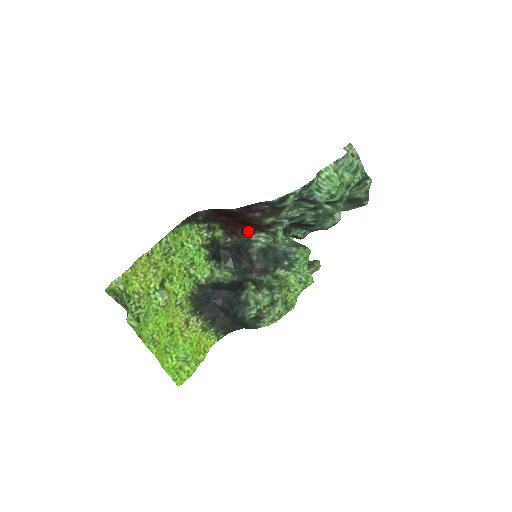
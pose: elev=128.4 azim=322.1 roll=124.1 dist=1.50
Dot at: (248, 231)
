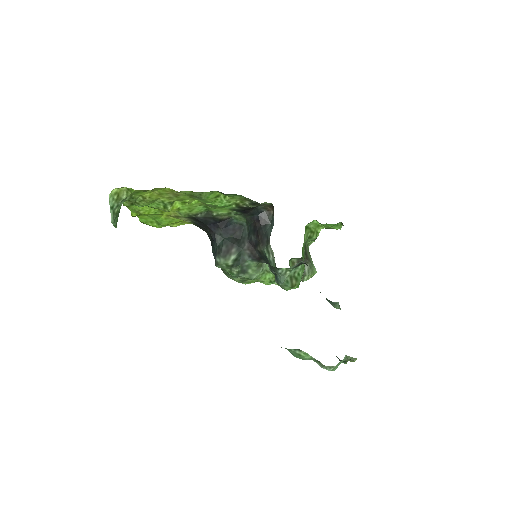
Dot at: occluded
